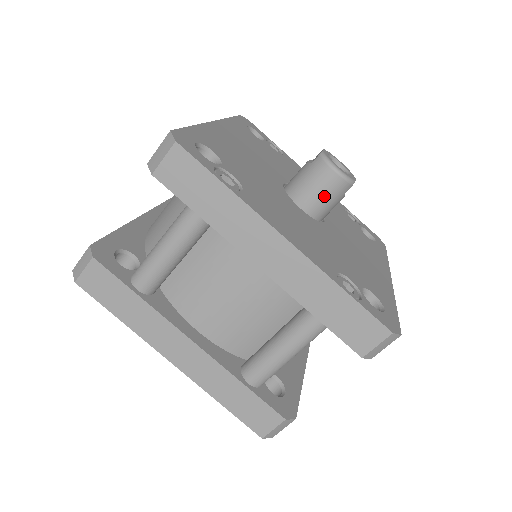
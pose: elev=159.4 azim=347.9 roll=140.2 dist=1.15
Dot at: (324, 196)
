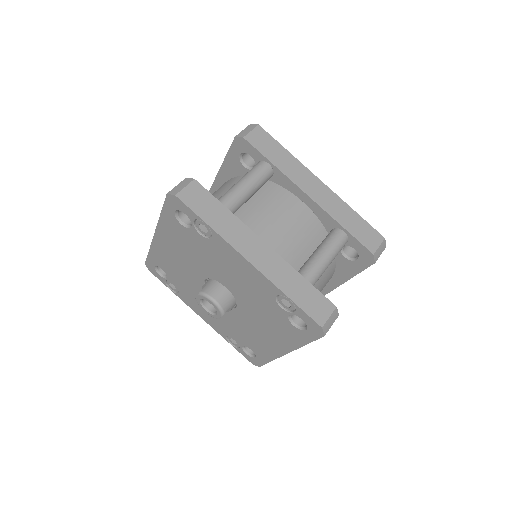
Dot at: occluded
